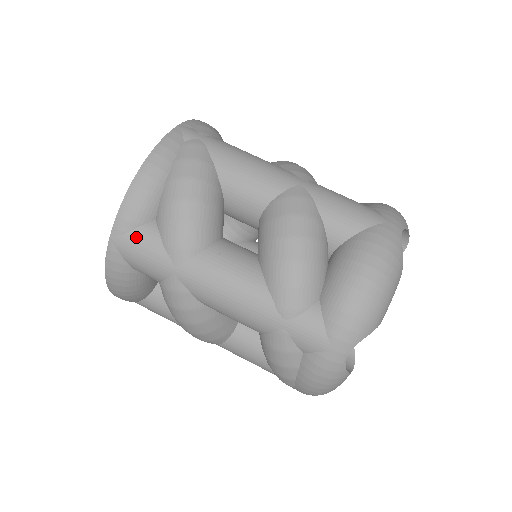
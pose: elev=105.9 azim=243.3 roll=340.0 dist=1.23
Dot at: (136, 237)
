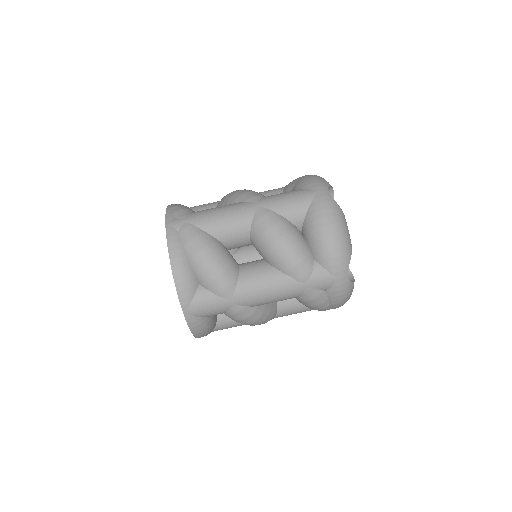
Dot at: (197, 301)
